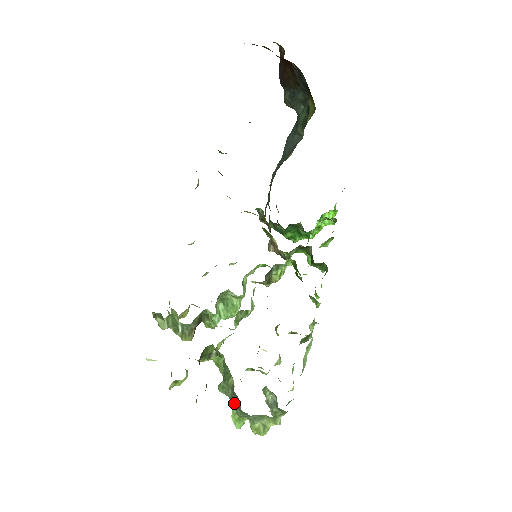
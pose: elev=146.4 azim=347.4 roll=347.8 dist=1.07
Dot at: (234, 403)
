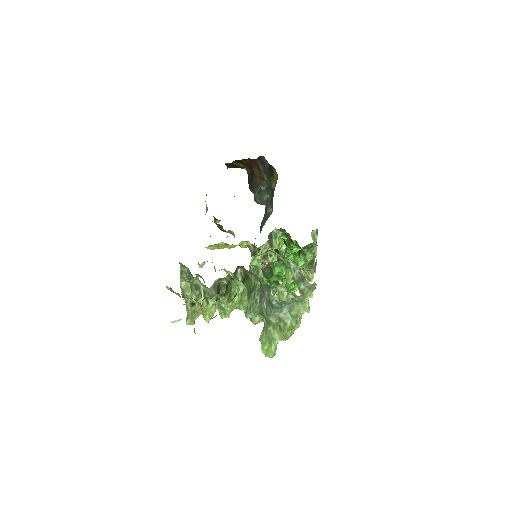
Dot at: (264, 304)
